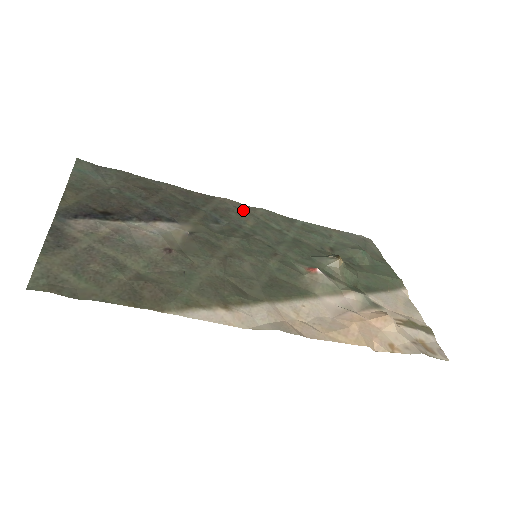
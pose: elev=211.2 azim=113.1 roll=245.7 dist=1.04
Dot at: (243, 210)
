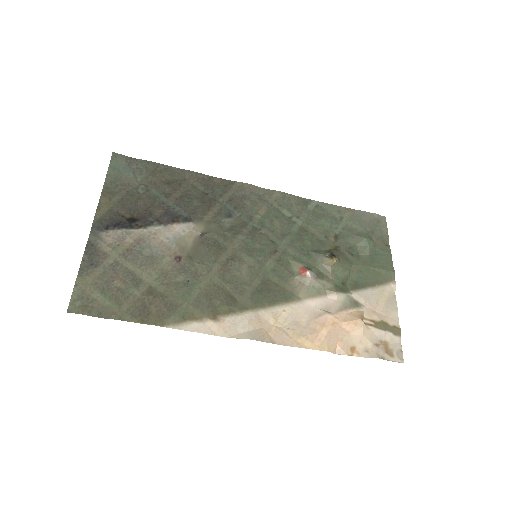
Dot at: (259, 196)
